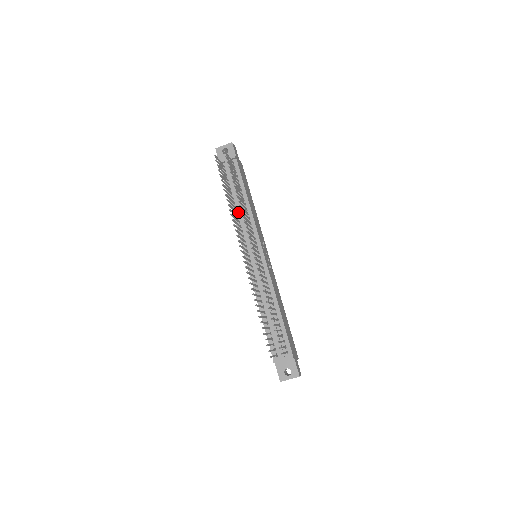
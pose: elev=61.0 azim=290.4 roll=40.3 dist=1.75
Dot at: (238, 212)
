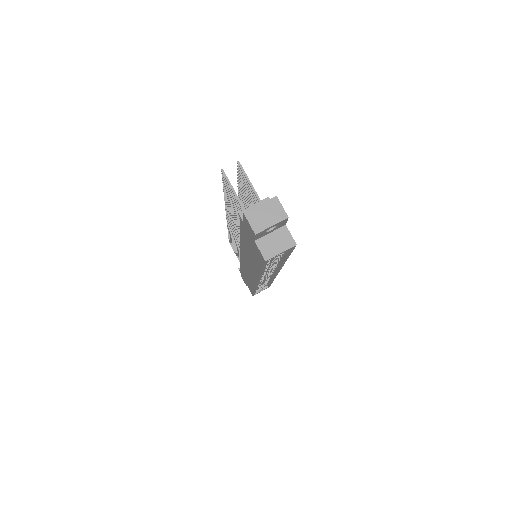
Dot at: occluded
